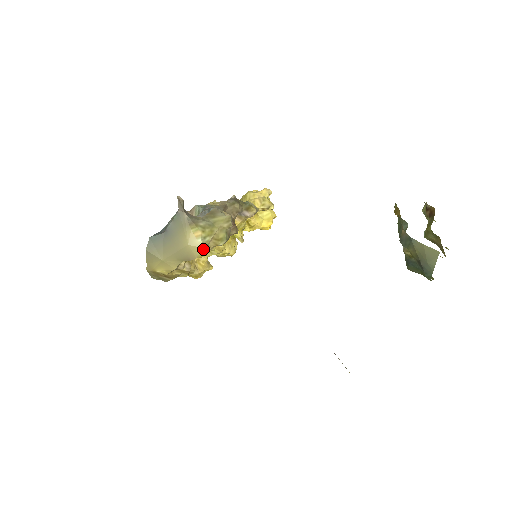
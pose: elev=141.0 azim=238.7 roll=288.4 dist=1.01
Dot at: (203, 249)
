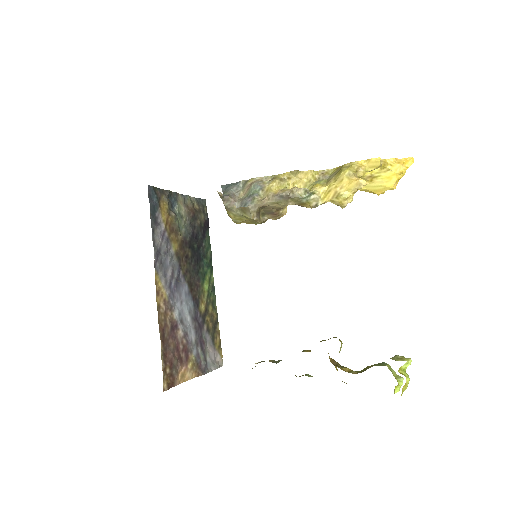
Dot at: (236, 223)
